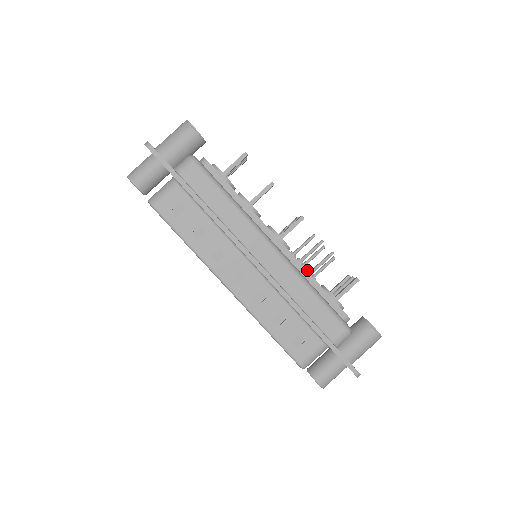
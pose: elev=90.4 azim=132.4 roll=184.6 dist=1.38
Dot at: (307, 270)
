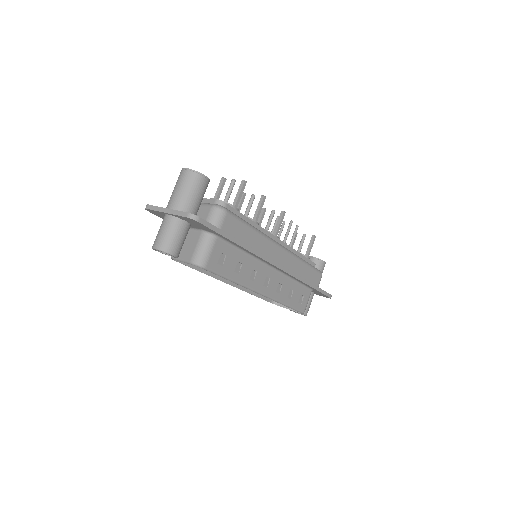
Dot at: occluded
